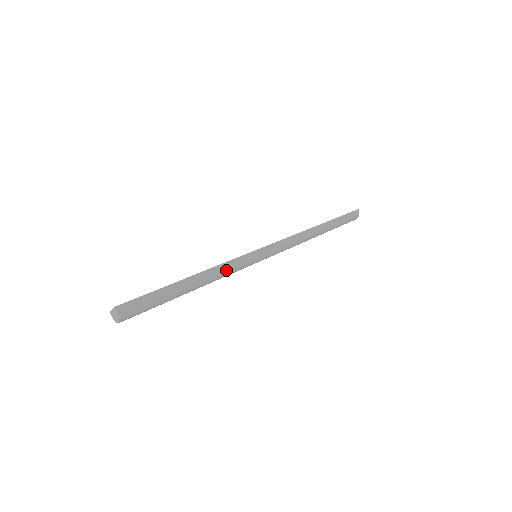
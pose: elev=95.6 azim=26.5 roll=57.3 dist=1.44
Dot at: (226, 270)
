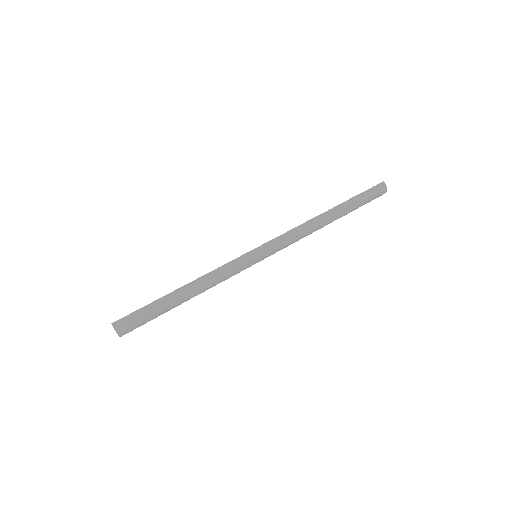
Dot at: (218, 276)
